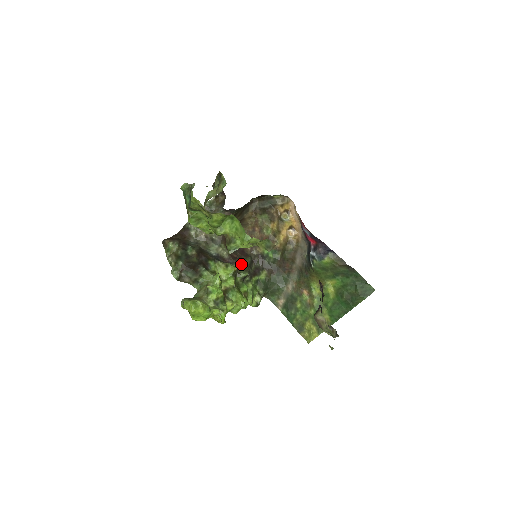
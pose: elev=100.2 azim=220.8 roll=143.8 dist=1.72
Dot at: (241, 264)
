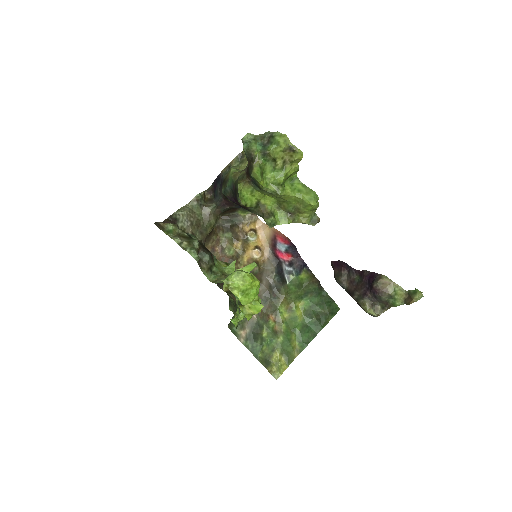
Dot at: occluded
